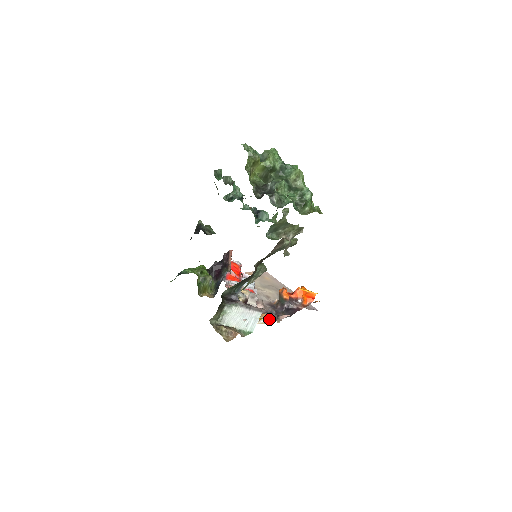
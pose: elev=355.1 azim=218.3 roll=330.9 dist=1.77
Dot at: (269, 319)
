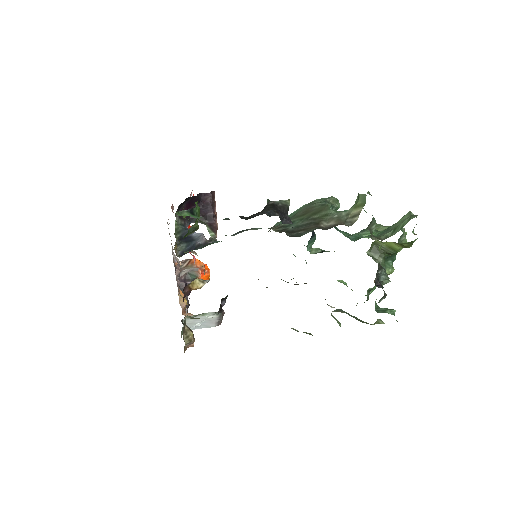
Dot at: occluded
